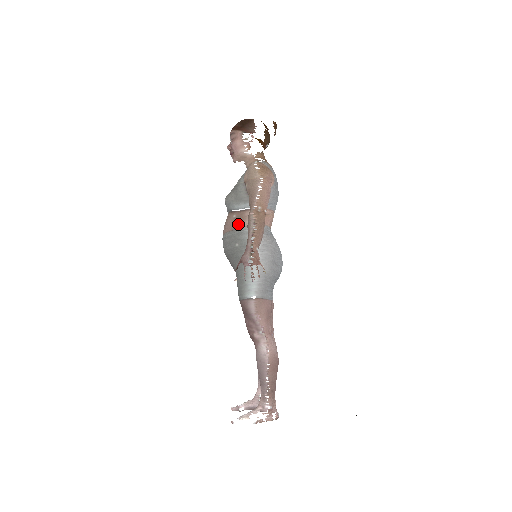
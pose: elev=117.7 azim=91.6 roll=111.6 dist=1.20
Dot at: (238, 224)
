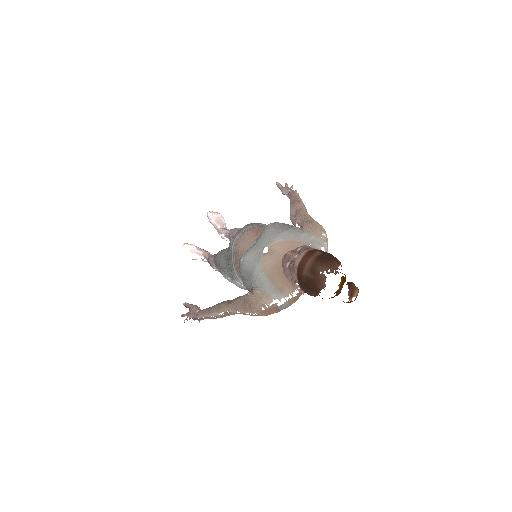
Dot at: (237, 269)
